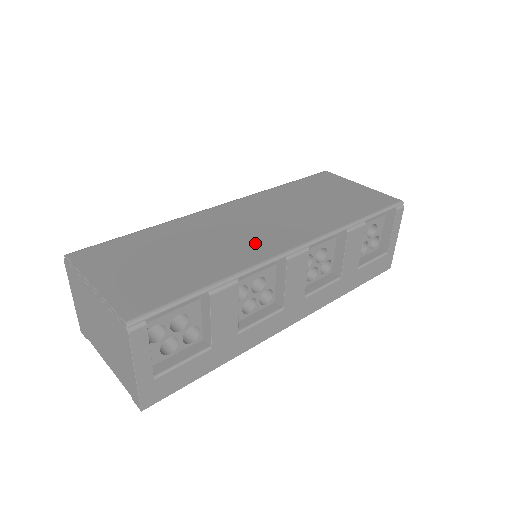
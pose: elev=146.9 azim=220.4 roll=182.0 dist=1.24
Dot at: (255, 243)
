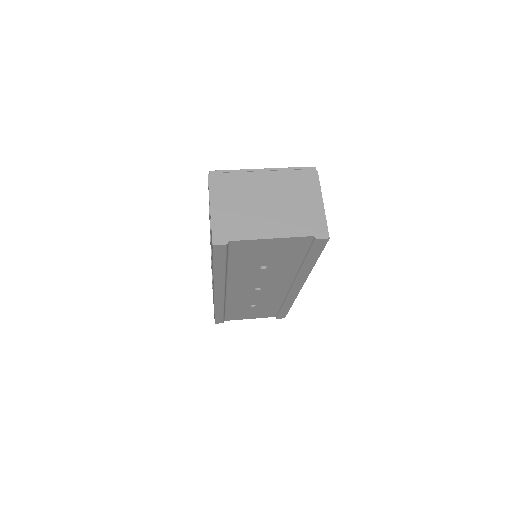
Dot at: occluded
